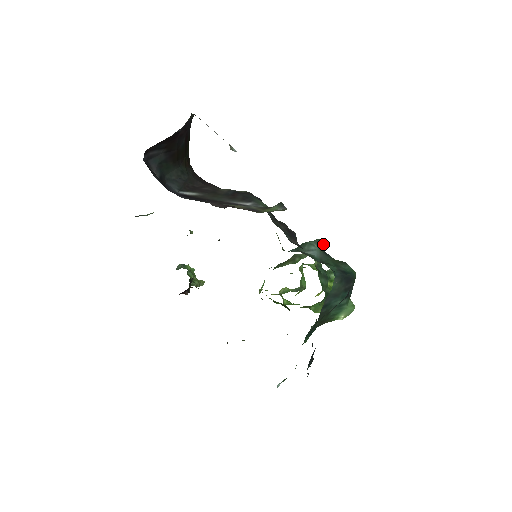
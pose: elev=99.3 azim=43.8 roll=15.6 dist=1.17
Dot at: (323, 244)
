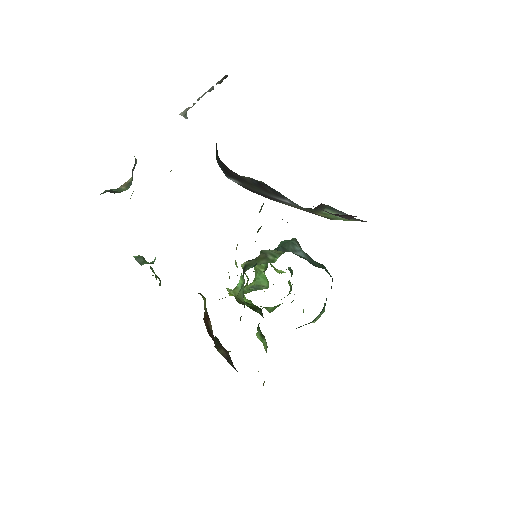
Dot at: occluded
